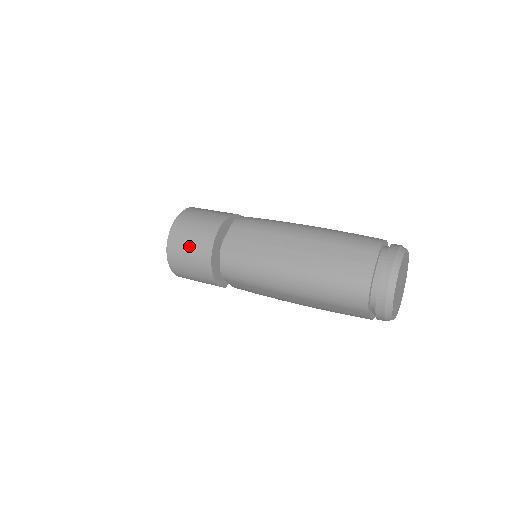
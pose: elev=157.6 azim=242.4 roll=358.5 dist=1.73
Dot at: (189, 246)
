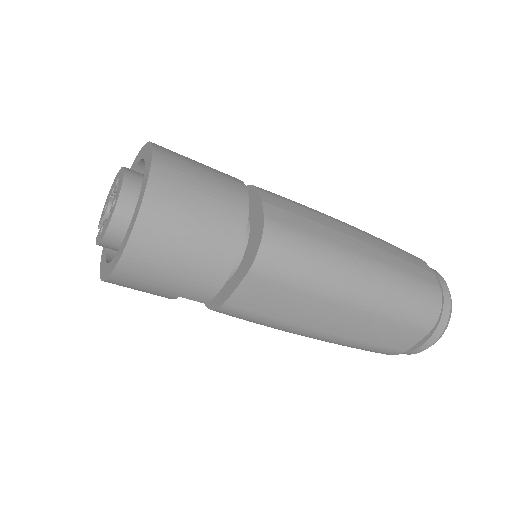
Dot at: (202, 196)
